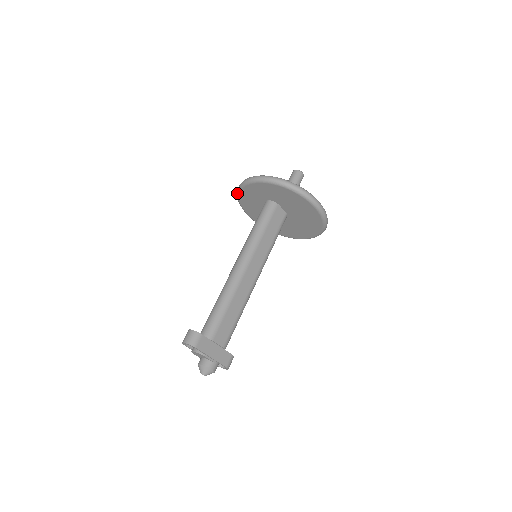
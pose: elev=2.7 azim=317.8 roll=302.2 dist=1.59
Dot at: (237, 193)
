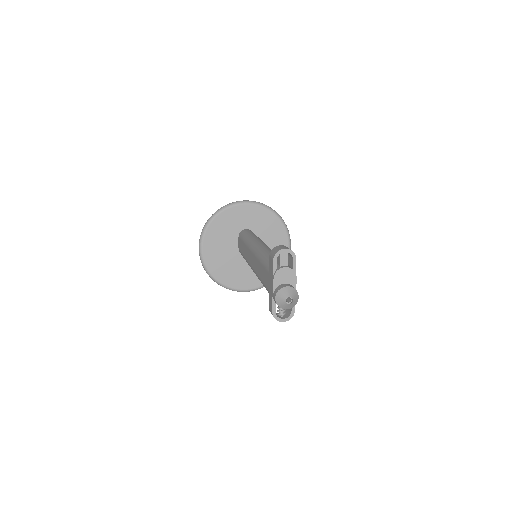
Dot at: (216, 213)
